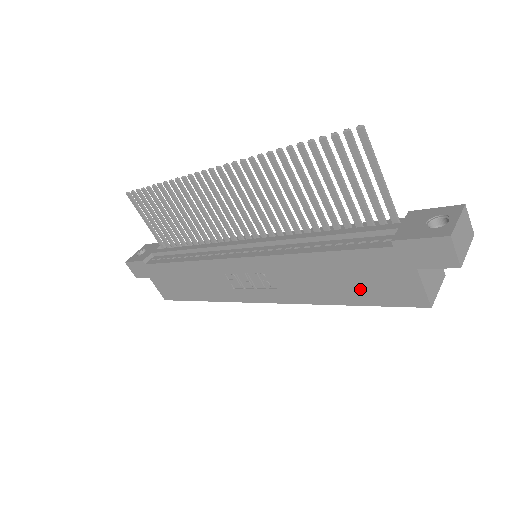
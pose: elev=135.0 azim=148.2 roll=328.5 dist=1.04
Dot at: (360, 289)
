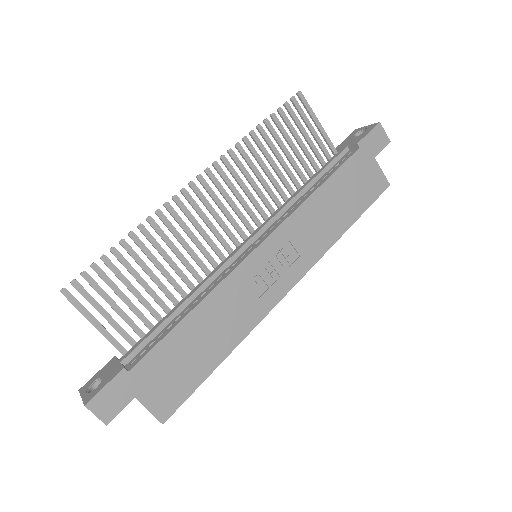
Dot at: (354, 201)
